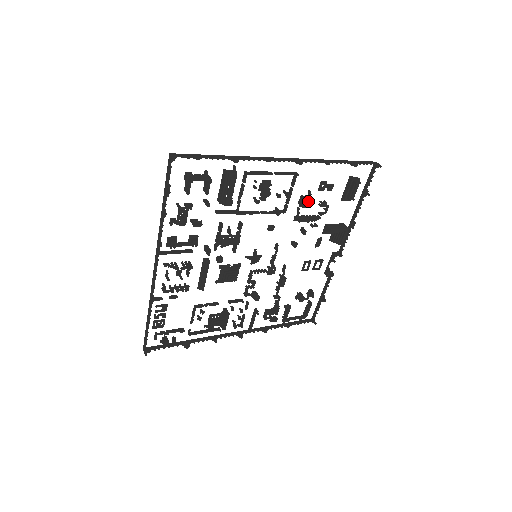
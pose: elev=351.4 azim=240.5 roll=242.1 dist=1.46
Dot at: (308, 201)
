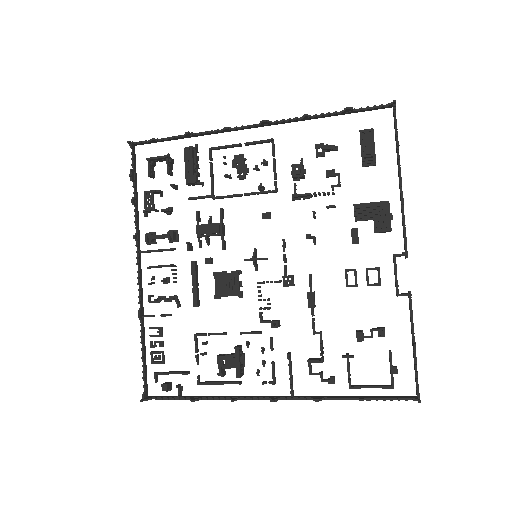
Dot at: (295, 166)
